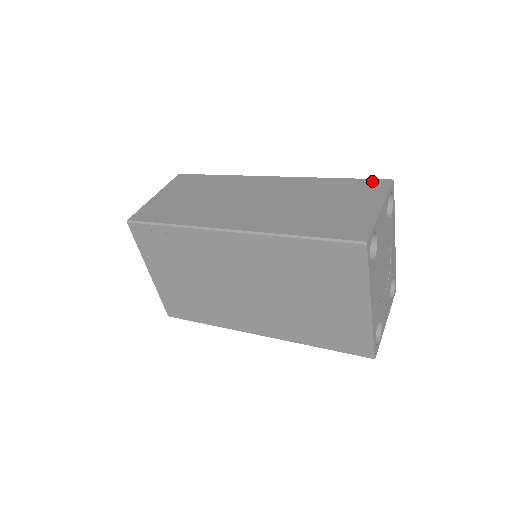
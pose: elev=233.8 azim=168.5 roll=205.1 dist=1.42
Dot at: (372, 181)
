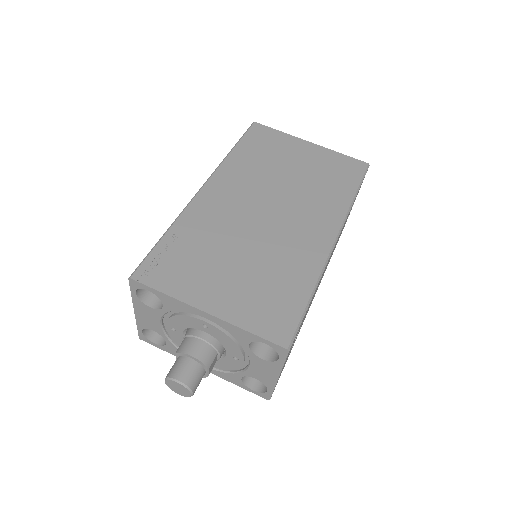
Dot at: occluded
